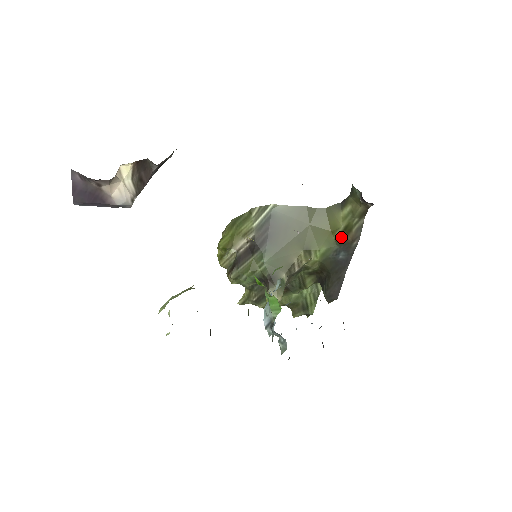
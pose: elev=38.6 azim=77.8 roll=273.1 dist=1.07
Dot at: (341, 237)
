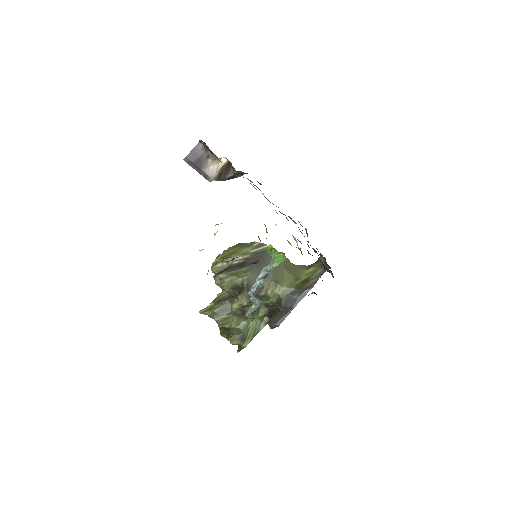
Dot at: (301, 284)
